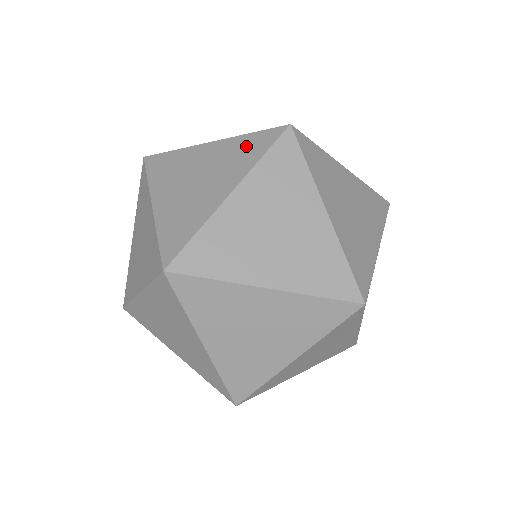
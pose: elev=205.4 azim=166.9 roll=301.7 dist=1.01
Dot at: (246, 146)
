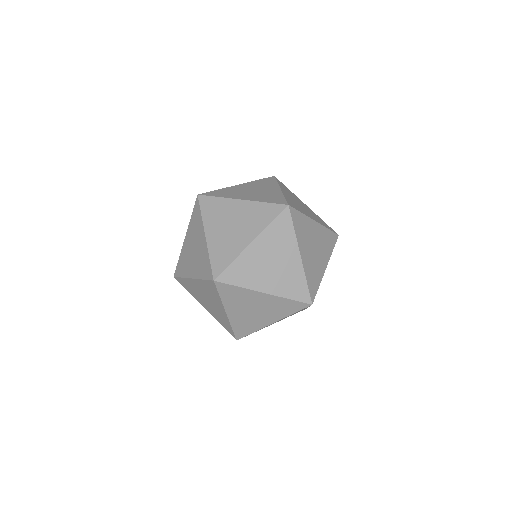
Dot at: (194, 220)
